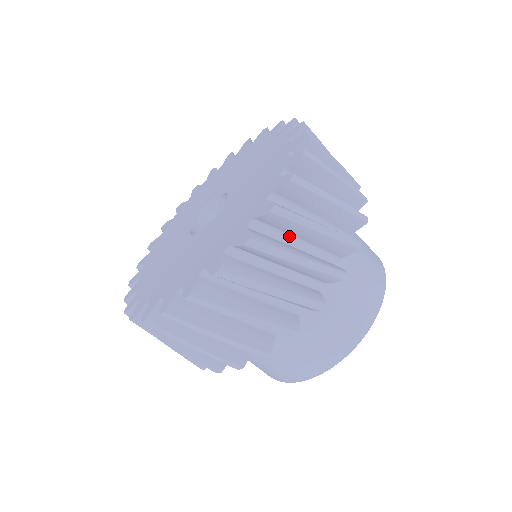
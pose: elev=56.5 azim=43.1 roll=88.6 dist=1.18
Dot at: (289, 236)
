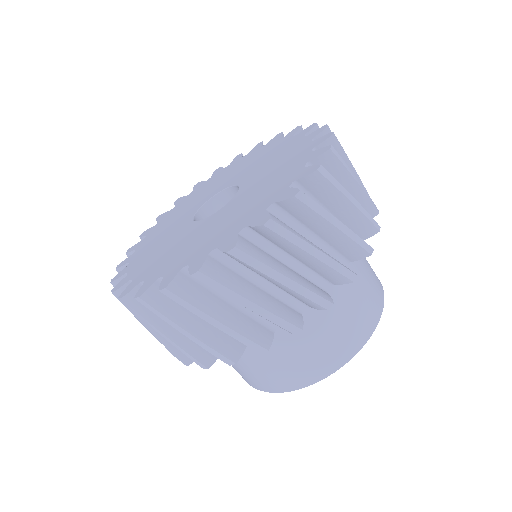
Dot at: occluded
